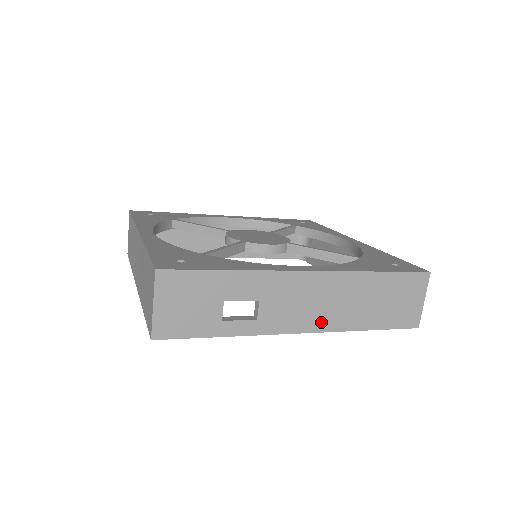
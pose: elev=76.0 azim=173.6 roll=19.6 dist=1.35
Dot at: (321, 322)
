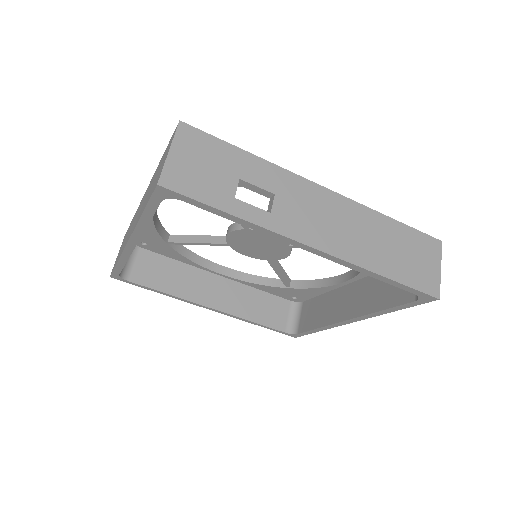
Dot at: (336, 246)
